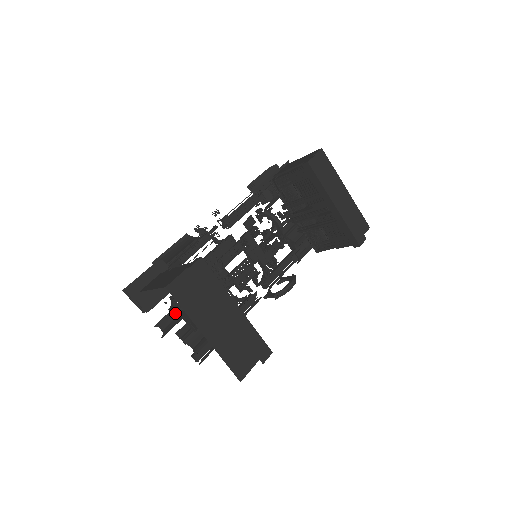
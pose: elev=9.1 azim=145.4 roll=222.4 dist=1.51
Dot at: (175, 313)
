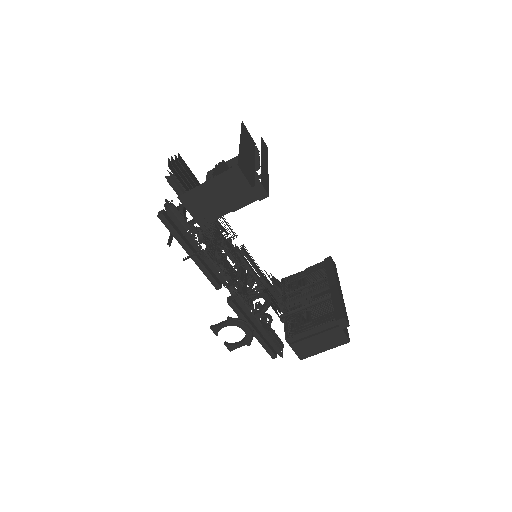
Dot at: (184, 190)
